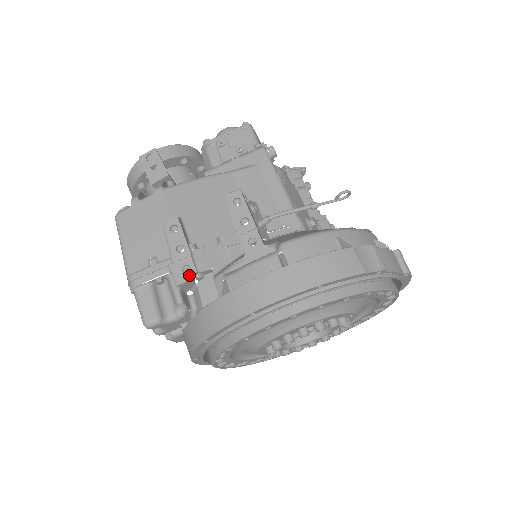
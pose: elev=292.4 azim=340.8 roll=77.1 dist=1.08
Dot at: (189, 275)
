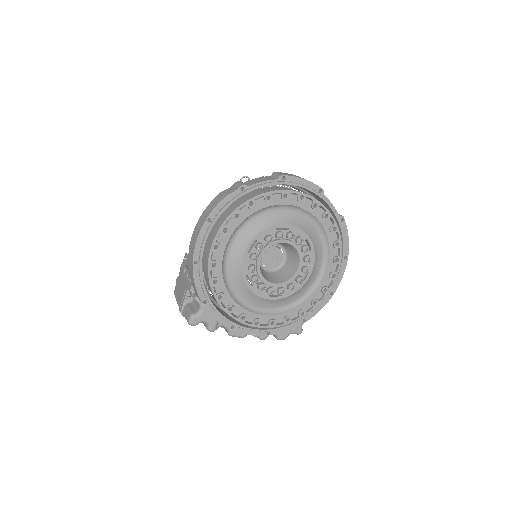
Dot at: occluded
